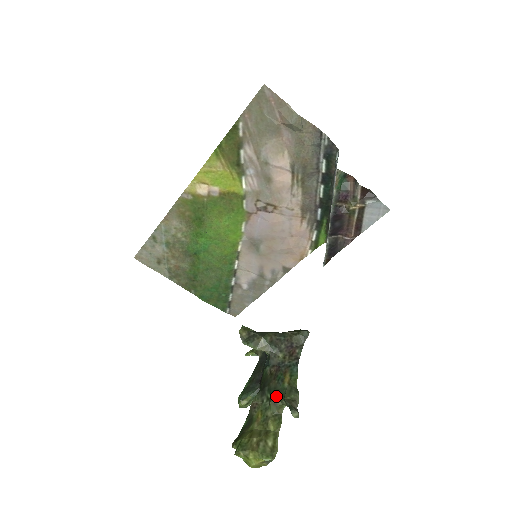
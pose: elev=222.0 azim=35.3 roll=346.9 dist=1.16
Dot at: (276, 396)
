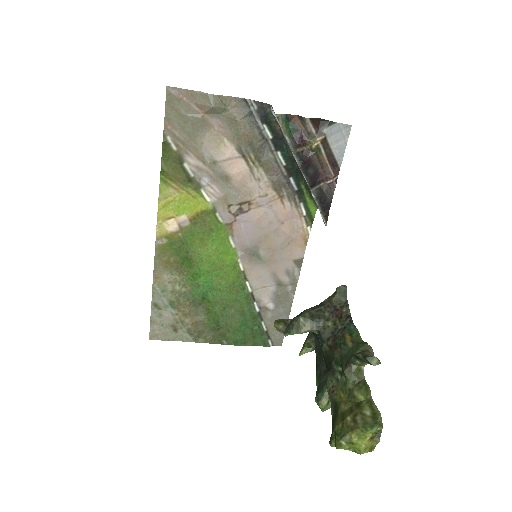
Dot at: (346, 362)
